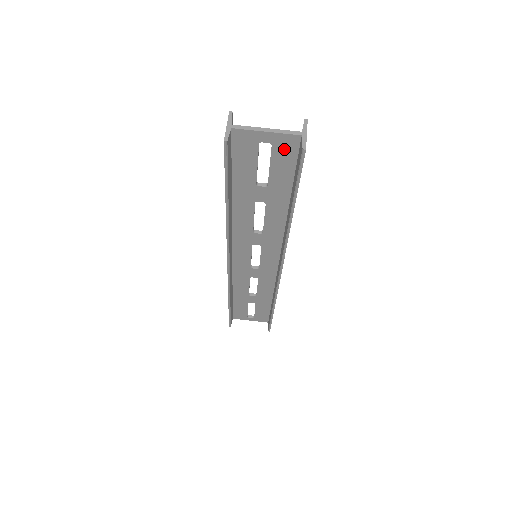
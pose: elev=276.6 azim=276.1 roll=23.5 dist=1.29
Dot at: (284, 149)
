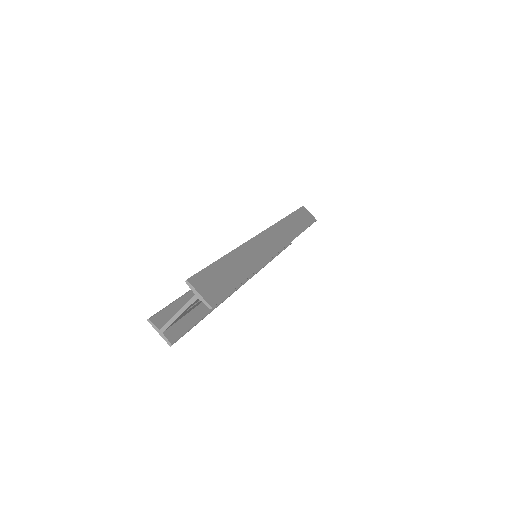
Dot at: occluded
